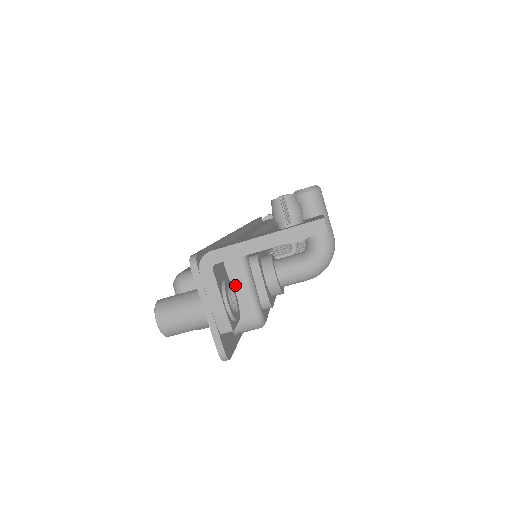
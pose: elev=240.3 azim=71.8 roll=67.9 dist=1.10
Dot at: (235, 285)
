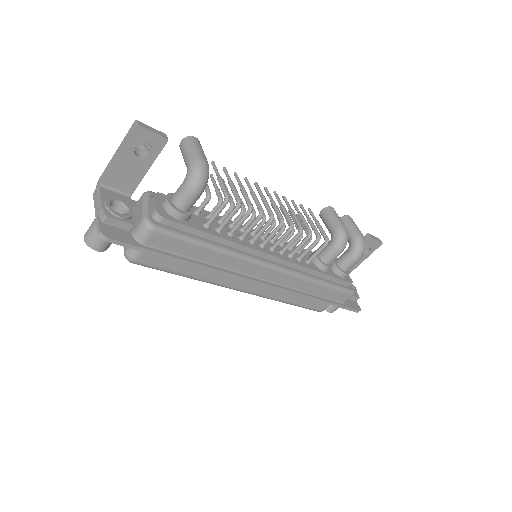
Dot at: (138, 210)
